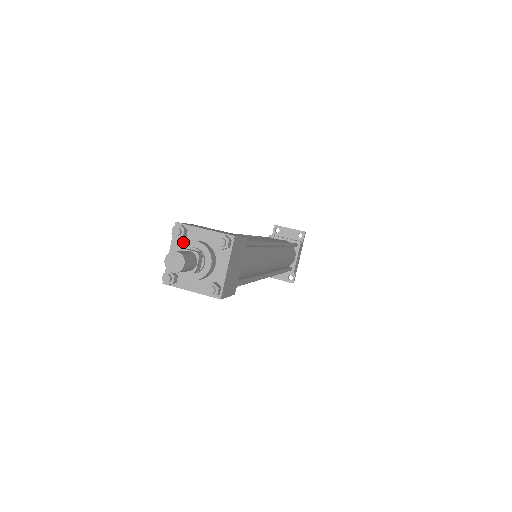
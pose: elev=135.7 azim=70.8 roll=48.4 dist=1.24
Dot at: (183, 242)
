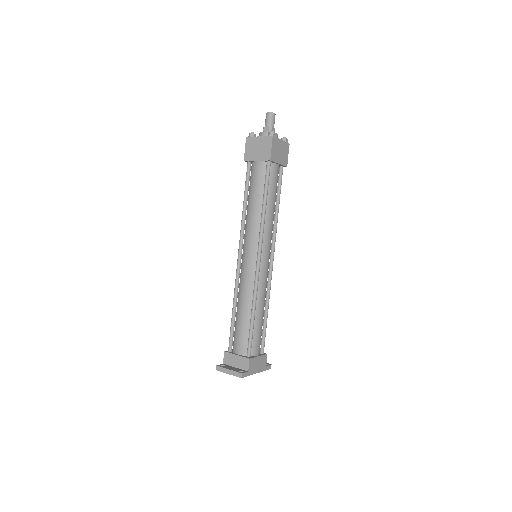
Dot at: occluded
